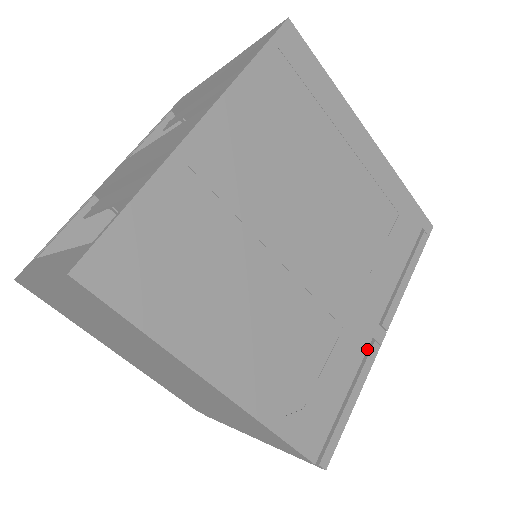
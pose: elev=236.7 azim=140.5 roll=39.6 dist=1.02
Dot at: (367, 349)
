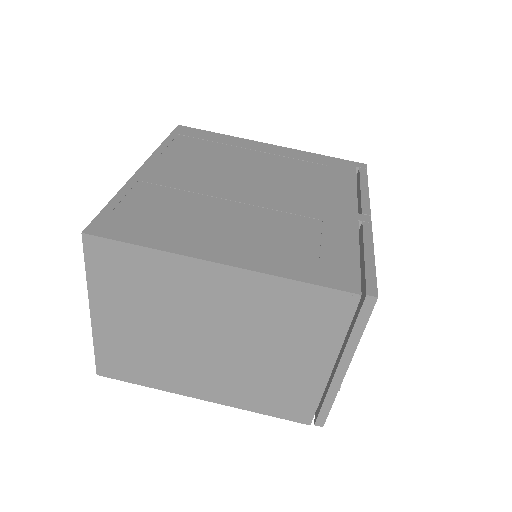
Dot at: (361, 229)
